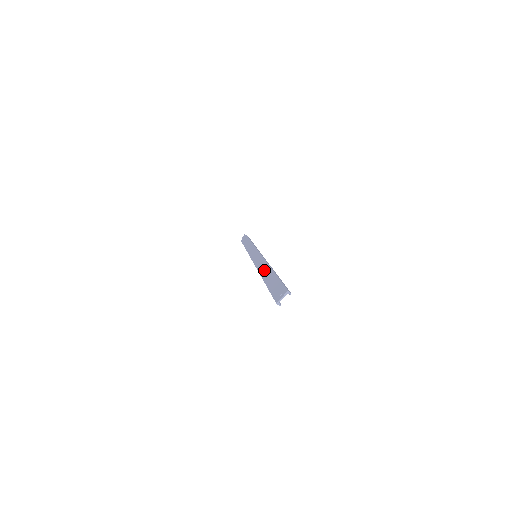
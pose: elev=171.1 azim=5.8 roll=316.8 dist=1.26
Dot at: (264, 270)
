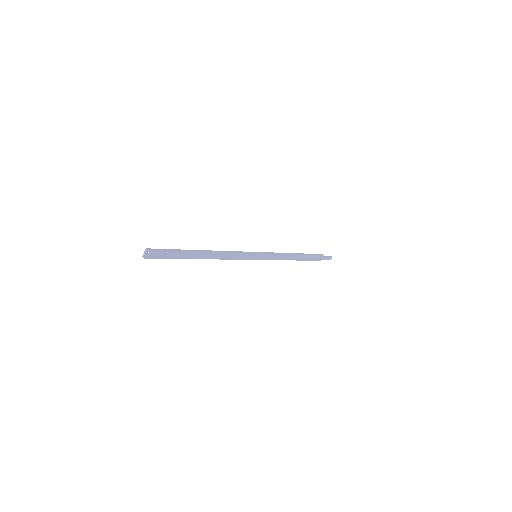
Dot at: (208, 254)
